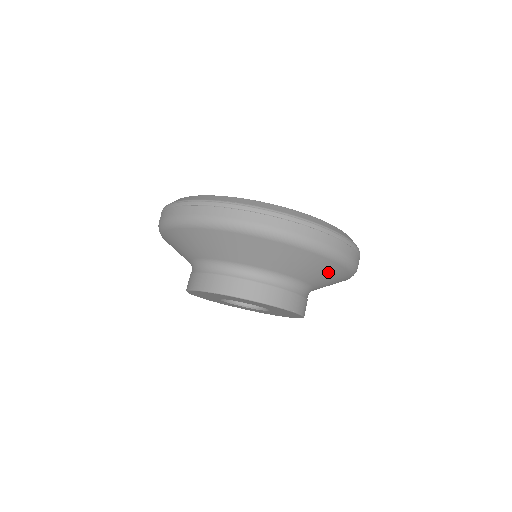
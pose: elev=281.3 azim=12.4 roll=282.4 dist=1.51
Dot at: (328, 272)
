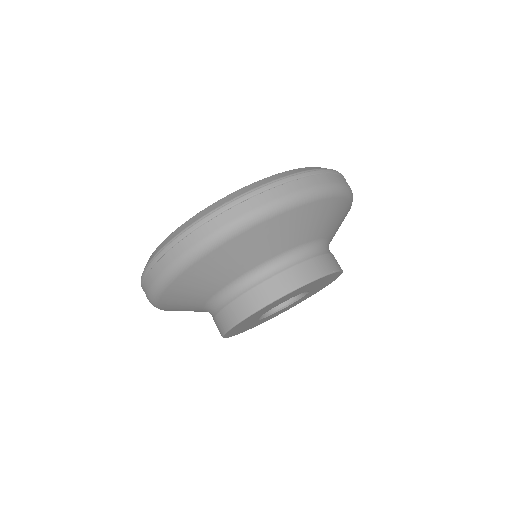
Dot at: (340, 214)
